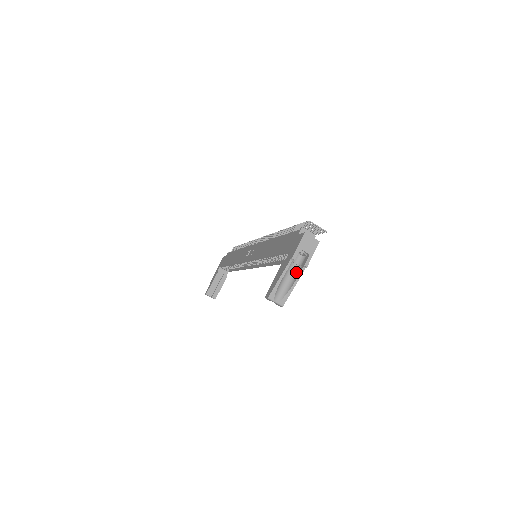
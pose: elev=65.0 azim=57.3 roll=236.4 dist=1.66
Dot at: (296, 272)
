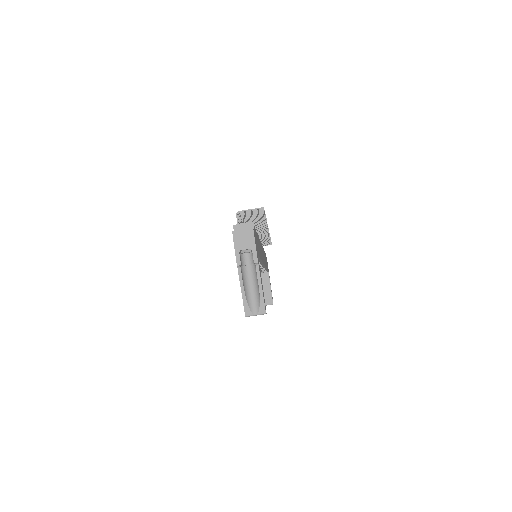
Dot at: (255, 273)
